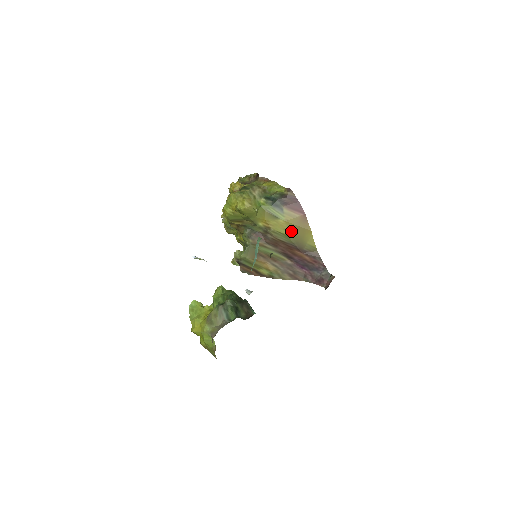
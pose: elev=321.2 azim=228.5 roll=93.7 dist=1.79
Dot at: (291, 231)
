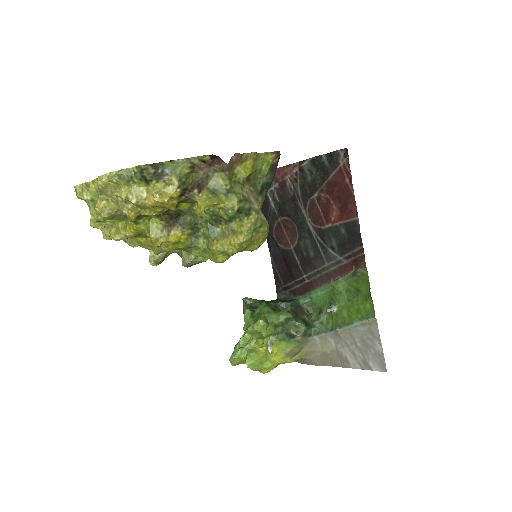
Dot at: occluded
